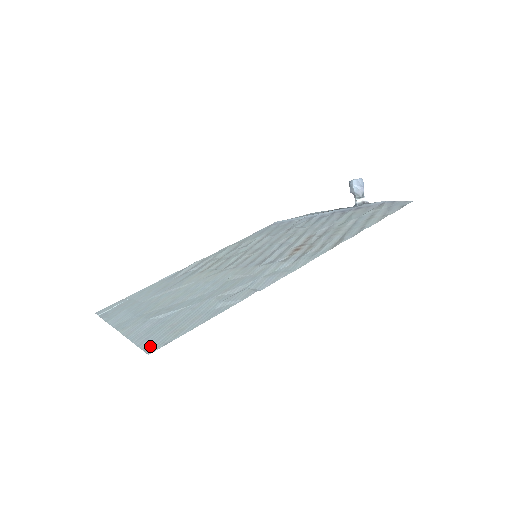
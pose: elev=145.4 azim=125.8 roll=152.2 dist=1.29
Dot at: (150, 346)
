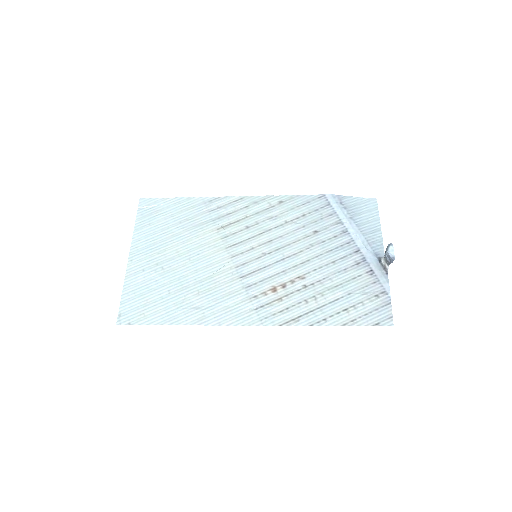
Dot at: (123, 314)
